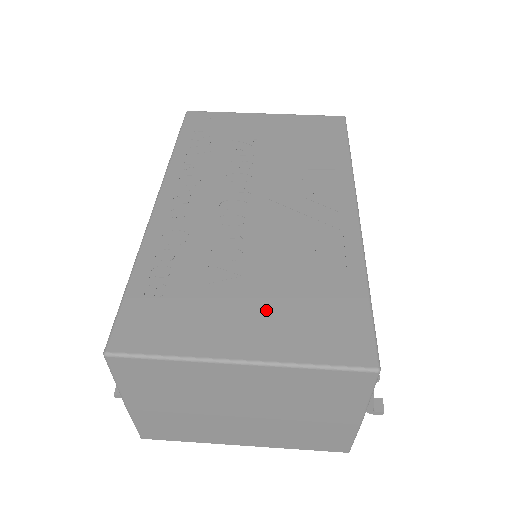
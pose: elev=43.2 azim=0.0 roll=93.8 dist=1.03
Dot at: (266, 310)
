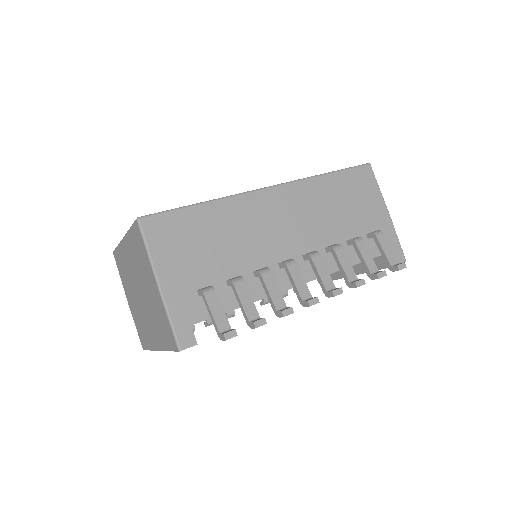
Dot at: occluded
